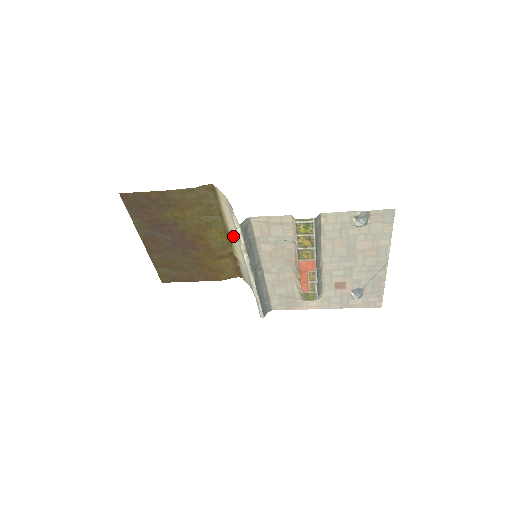
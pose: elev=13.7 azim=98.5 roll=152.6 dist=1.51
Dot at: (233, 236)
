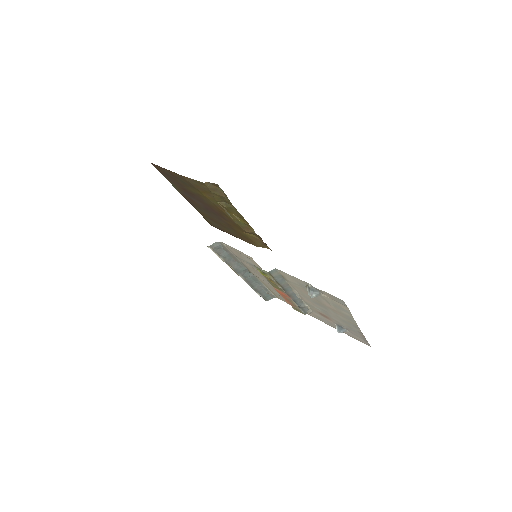
Dot at: occluded
